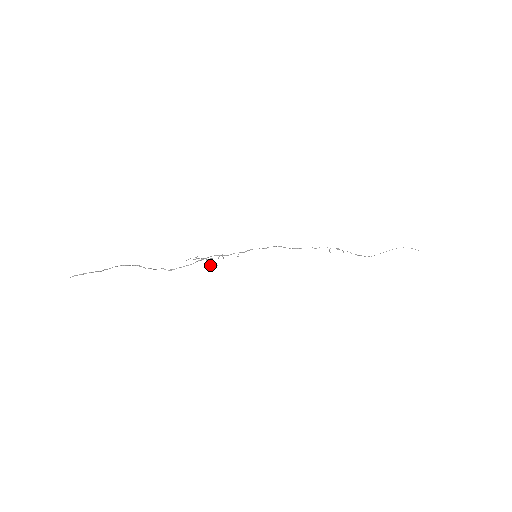
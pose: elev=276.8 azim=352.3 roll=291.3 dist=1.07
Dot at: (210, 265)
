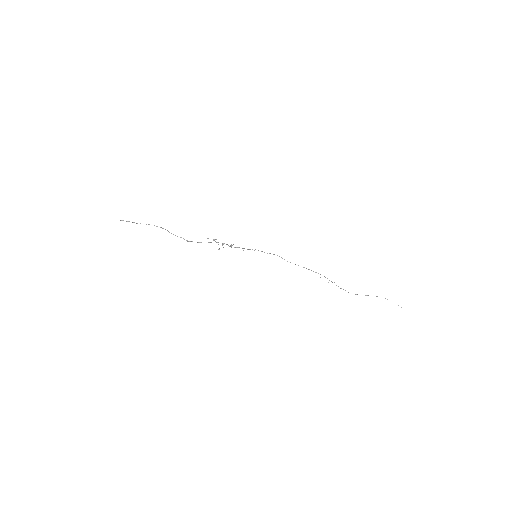
Dot at: occluded
